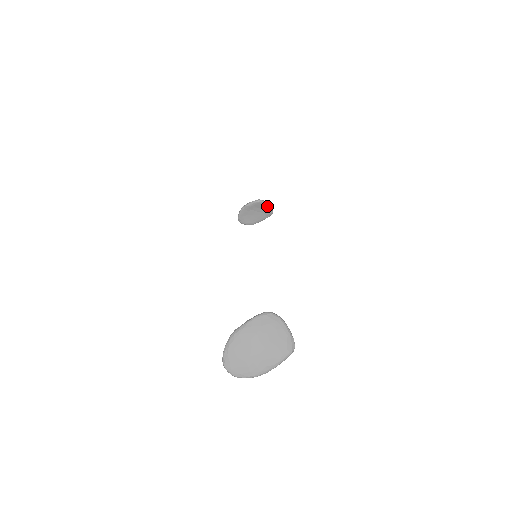
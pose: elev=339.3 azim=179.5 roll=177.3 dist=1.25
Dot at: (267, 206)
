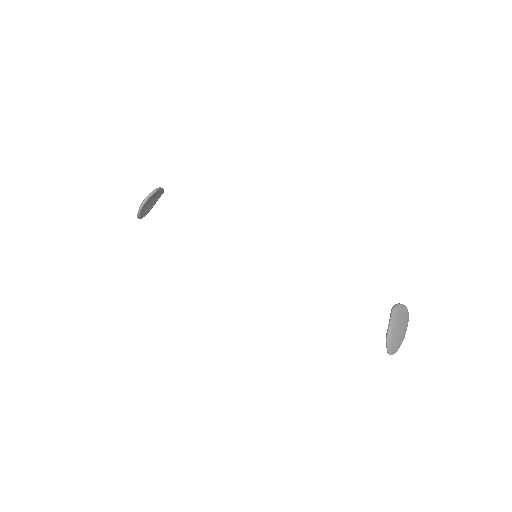
Dot at: (161, 190)
